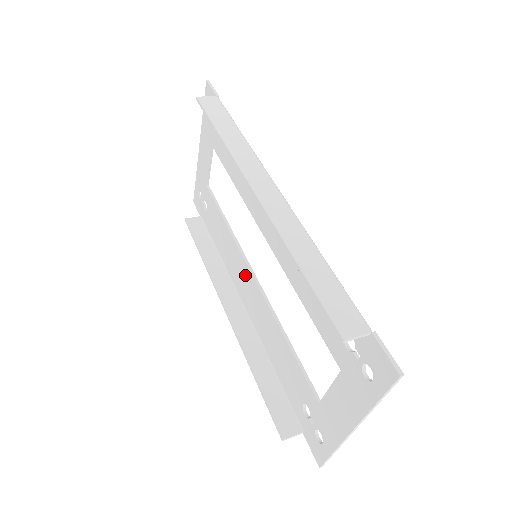
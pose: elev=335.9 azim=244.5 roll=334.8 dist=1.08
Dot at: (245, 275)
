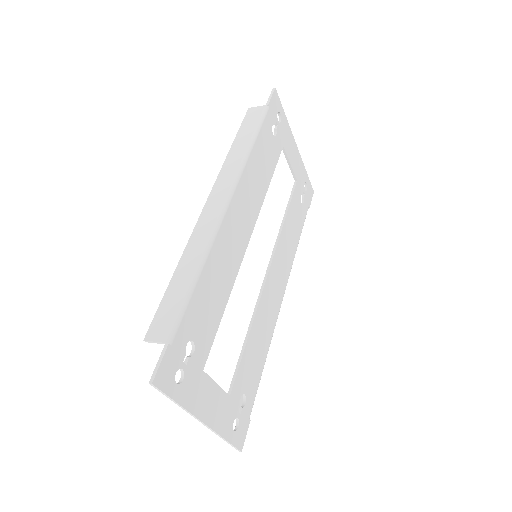
Dot at: (273, 270)
